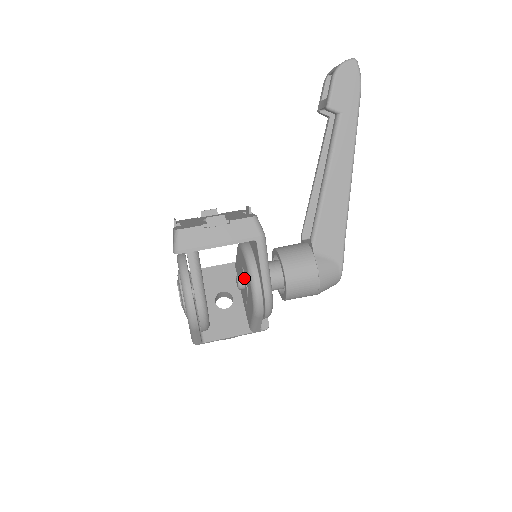
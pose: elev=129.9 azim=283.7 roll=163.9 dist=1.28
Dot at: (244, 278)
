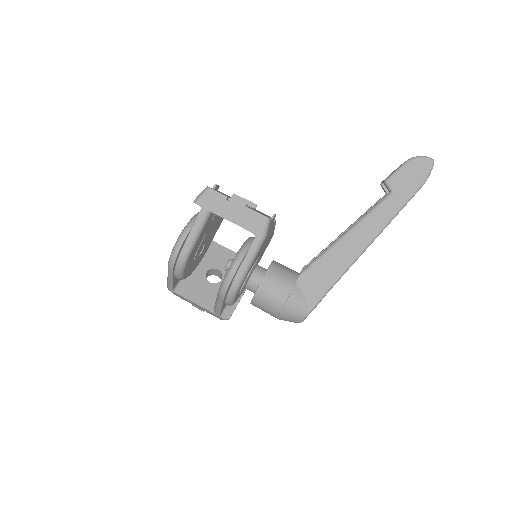
Dot at: occluded
